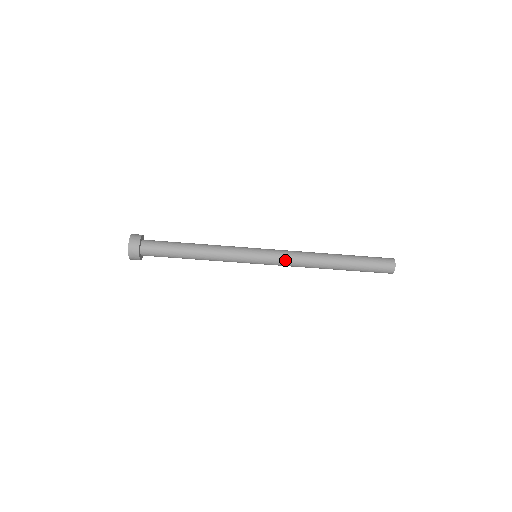
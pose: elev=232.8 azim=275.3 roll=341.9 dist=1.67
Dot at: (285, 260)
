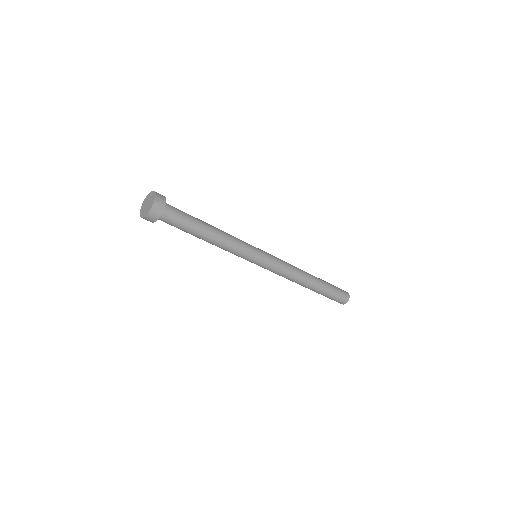
Dot at: (281, 266)
